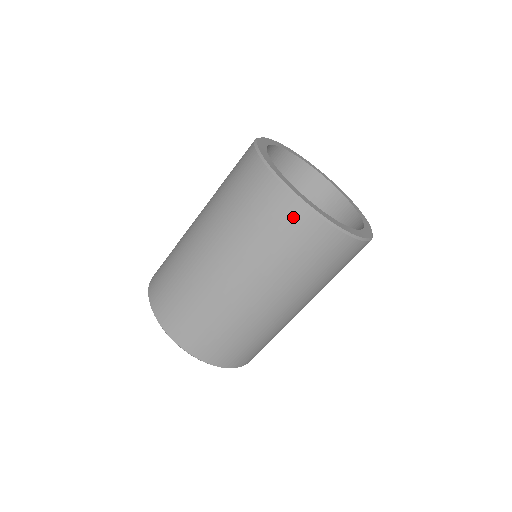
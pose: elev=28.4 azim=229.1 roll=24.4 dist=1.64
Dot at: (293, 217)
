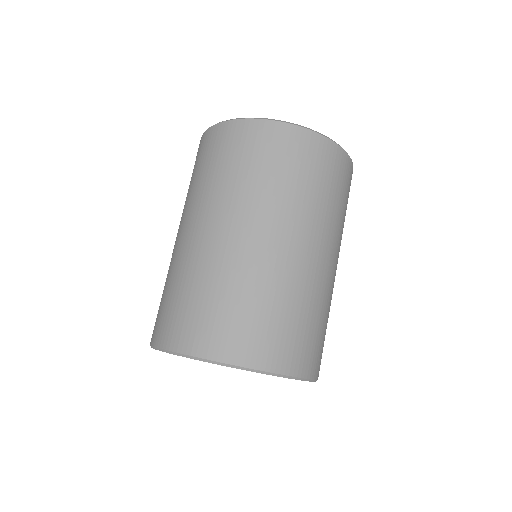
Dot at: (261, 135)
